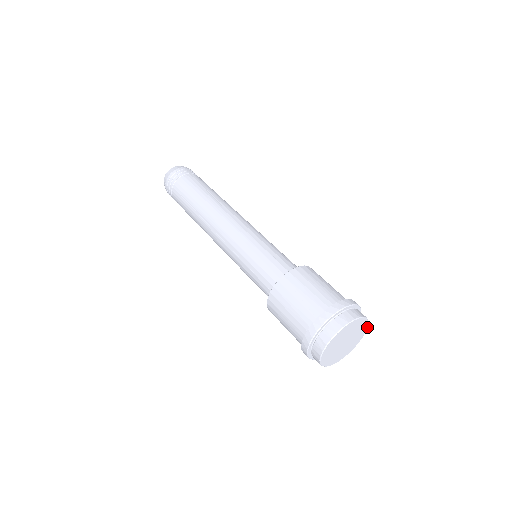
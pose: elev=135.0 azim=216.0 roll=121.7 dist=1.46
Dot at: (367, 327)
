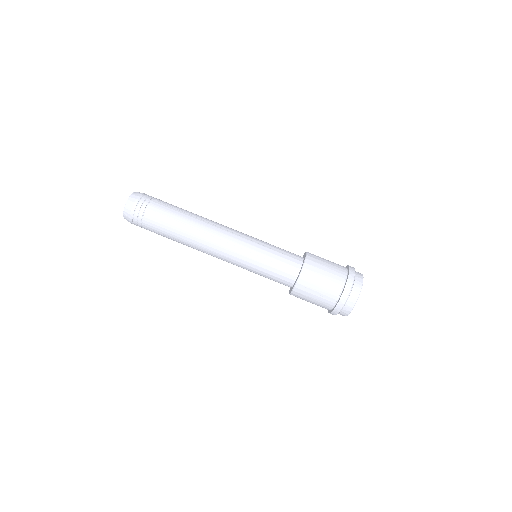
Dot at: occluded
